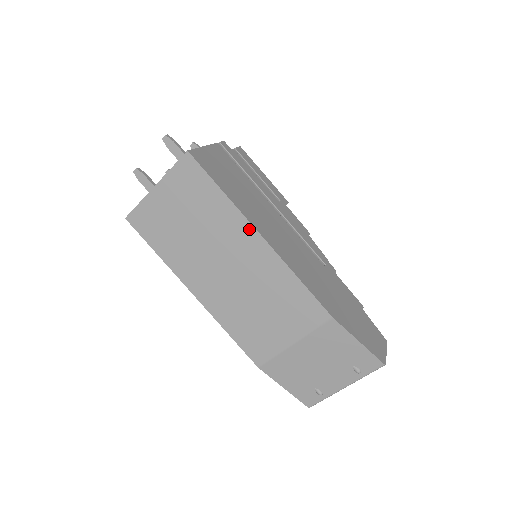
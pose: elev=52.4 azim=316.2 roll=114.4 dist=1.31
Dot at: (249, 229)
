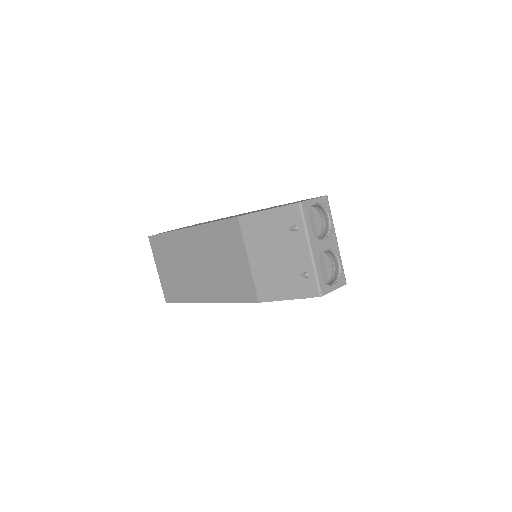
Dot at: (183, 233)
